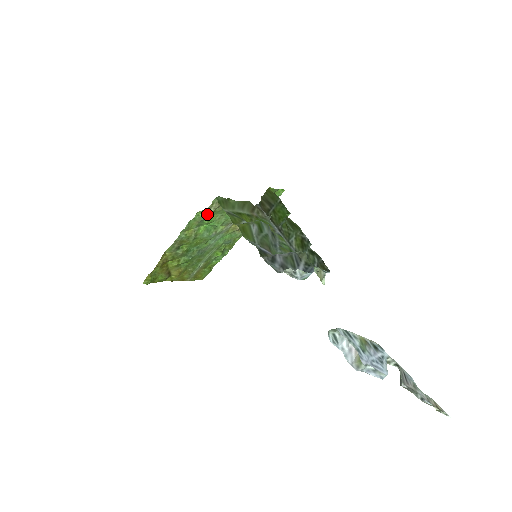
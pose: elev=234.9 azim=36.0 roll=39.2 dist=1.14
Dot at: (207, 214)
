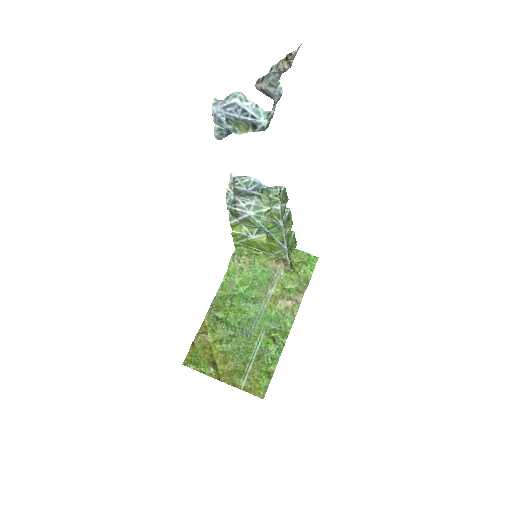
Dot at: (236, 272)
